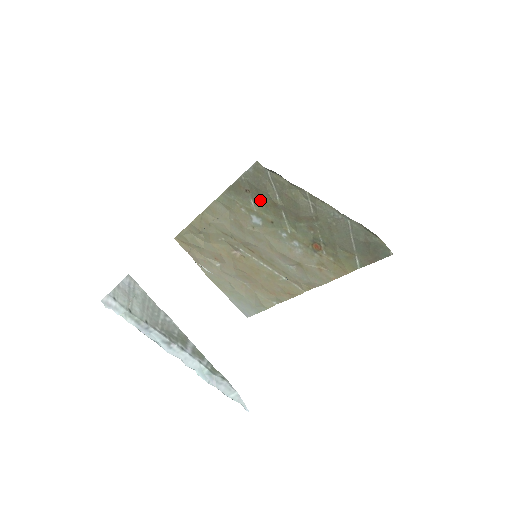
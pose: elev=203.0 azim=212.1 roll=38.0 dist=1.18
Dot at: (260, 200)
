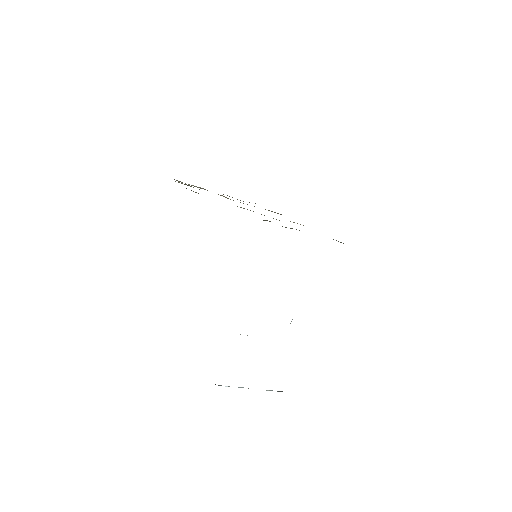
Dot at: occluded
